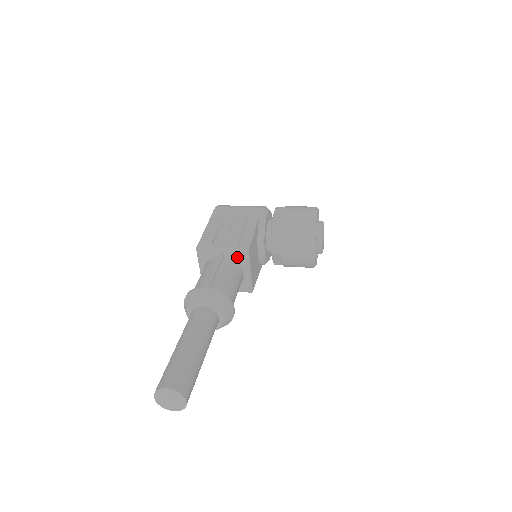
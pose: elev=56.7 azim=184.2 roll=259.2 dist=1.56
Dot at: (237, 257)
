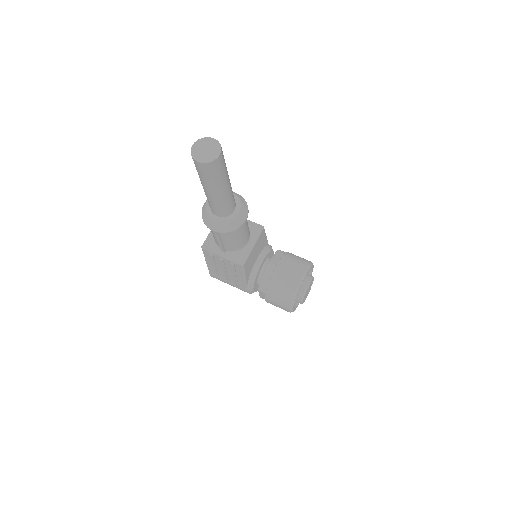
Dot at: (251, 228)
